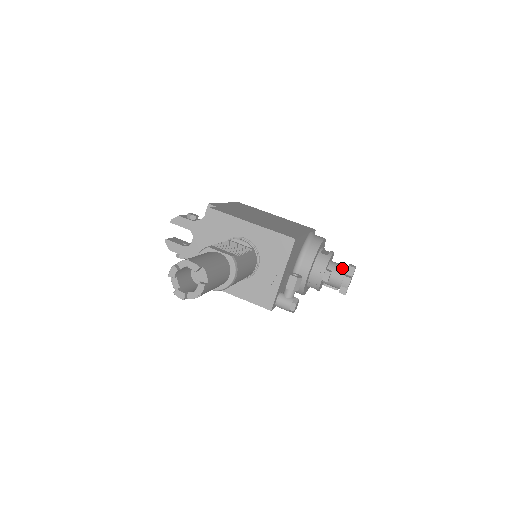
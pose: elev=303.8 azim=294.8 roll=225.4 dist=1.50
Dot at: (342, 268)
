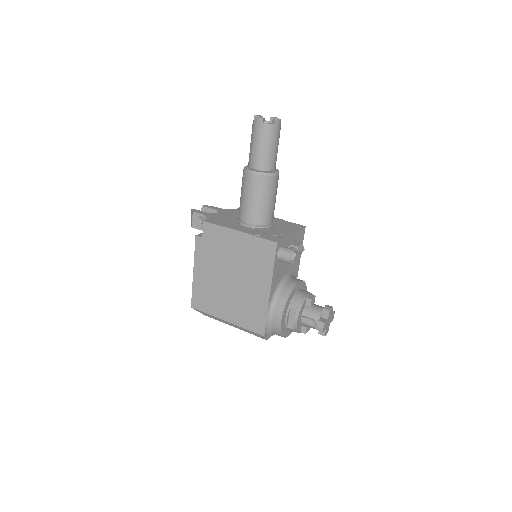
Dot at: occluded
